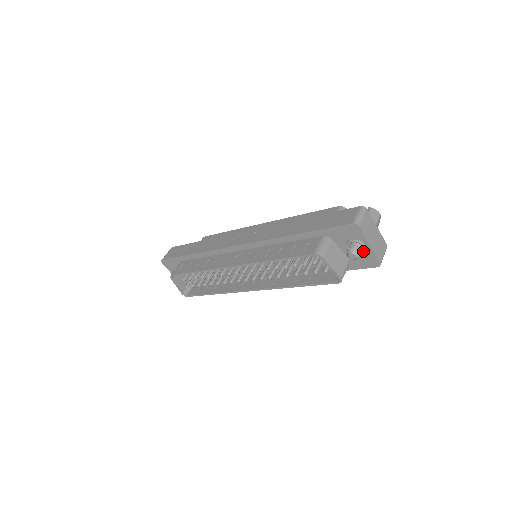
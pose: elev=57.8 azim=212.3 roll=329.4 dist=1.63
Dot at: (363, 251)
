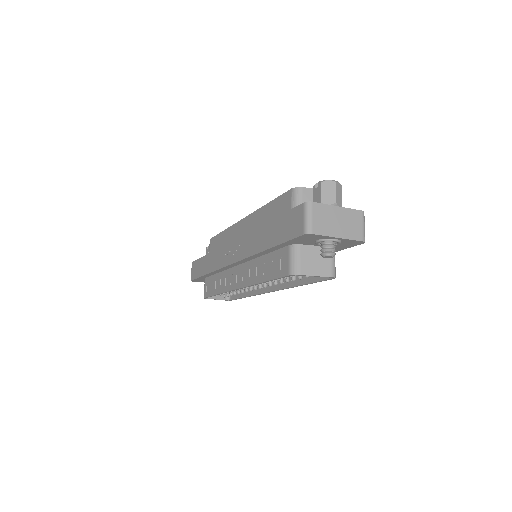
Dot at: (337, 242)
